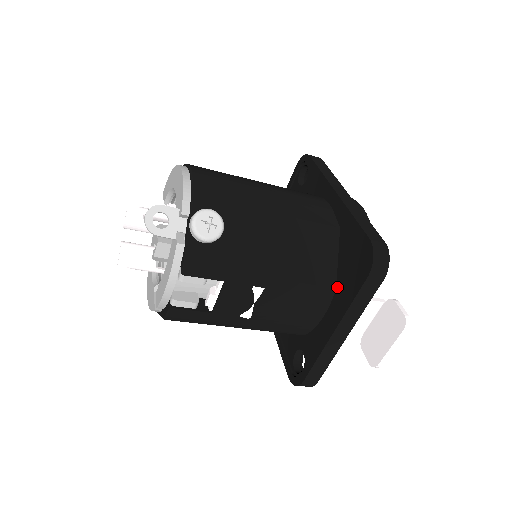
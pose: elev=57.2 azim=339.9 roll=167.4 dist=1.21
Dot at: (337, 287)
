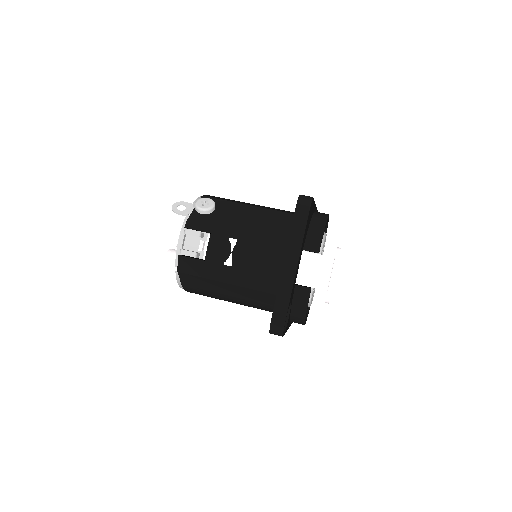
Dot at: occluded
